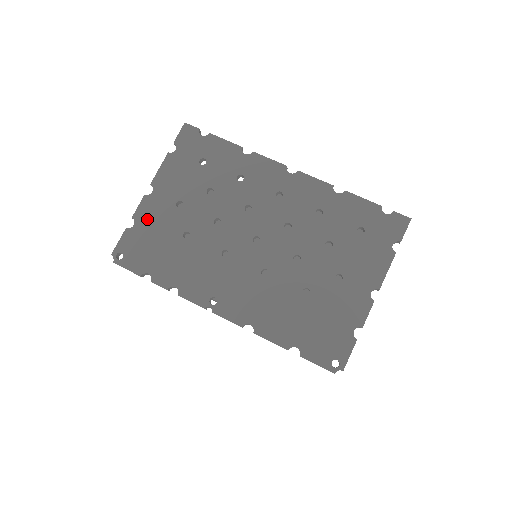
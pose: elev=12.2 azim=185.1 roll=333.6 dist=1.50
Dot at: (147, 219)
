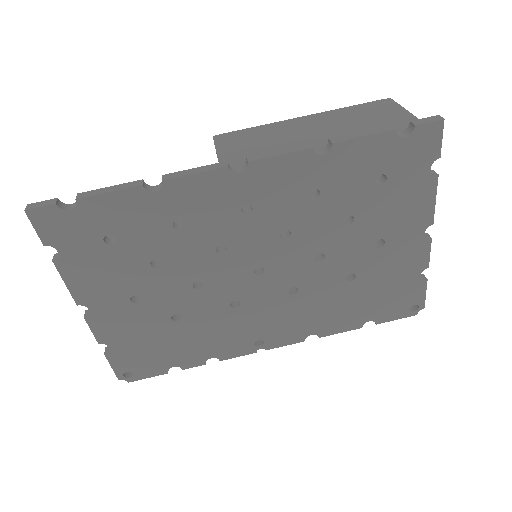
Dot at: (116, 334)
